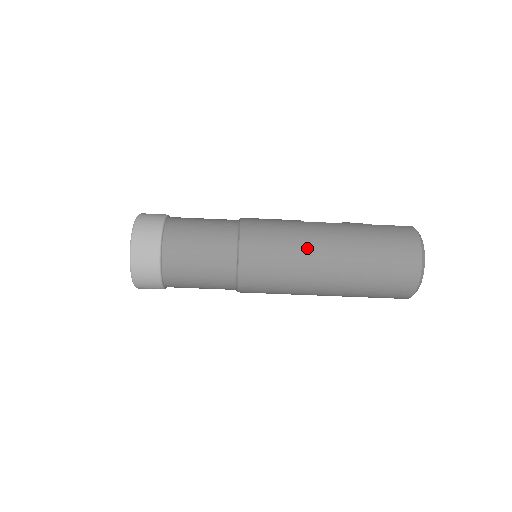
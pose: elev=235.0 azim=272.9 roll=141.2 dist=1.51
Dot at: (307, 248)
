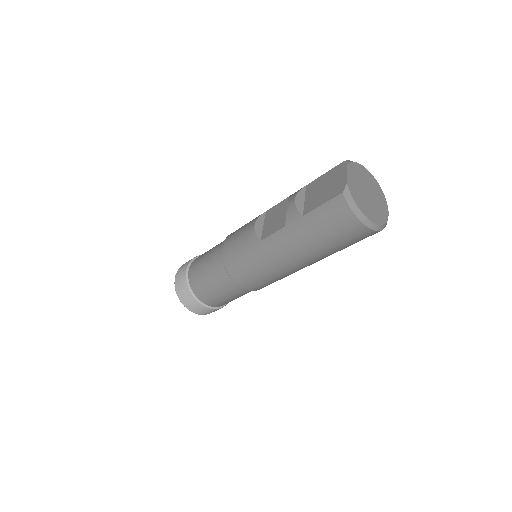
Dot at: (281, 268)
